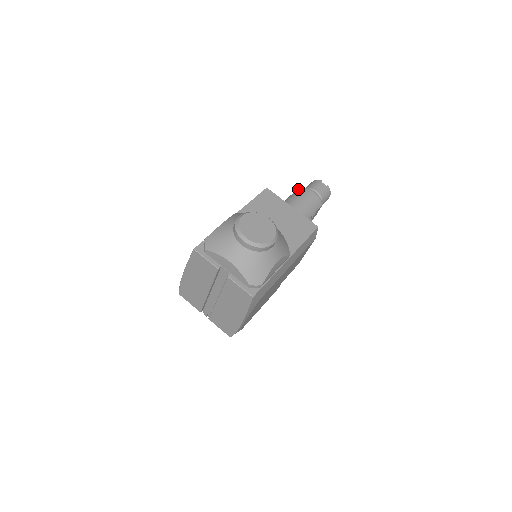
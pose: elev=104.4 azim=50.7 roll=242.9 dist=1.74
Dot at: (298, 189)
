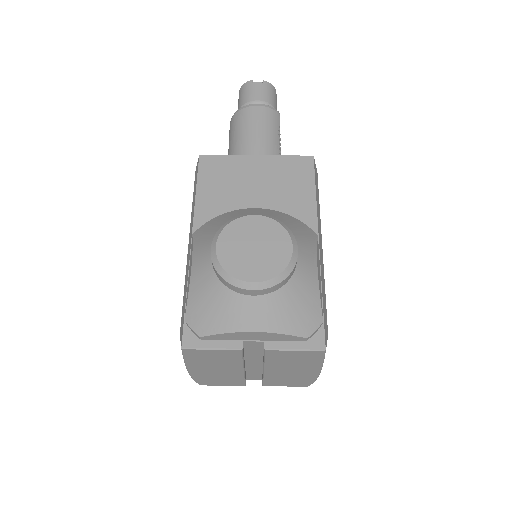
Dot at: (233, 117)
